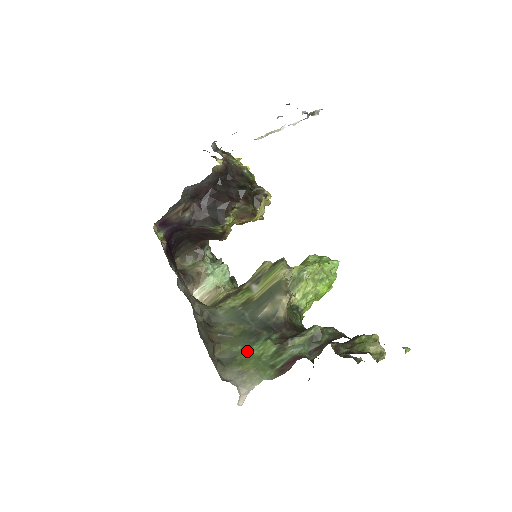
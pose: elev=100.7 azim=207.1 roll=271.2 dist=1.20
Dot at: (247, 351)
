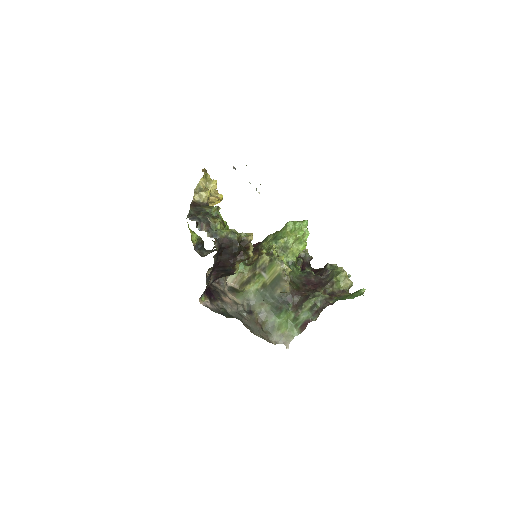
Dot at: (278, 319)
